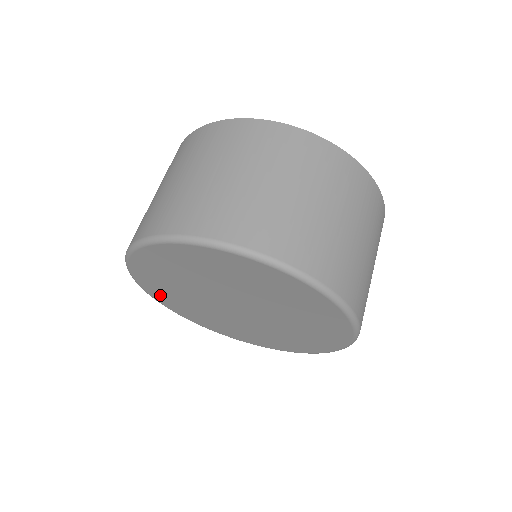
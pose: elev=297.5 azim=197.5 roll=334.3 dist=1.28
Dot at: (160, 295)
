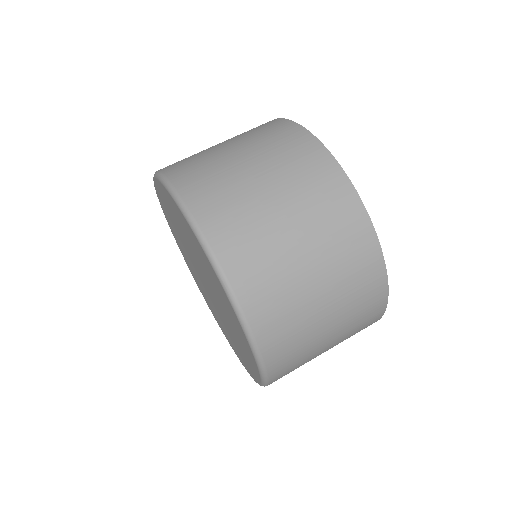
Dot at: (162, 200)
